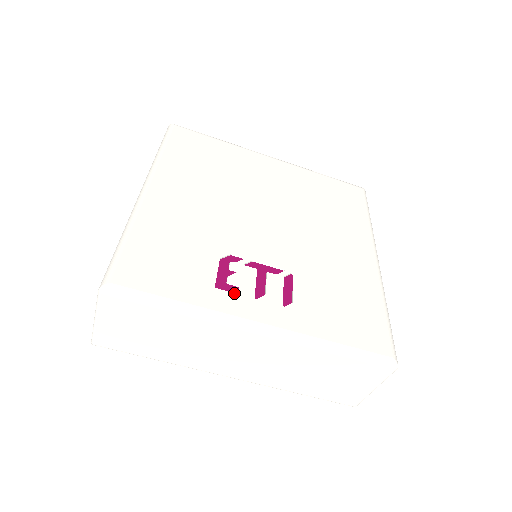
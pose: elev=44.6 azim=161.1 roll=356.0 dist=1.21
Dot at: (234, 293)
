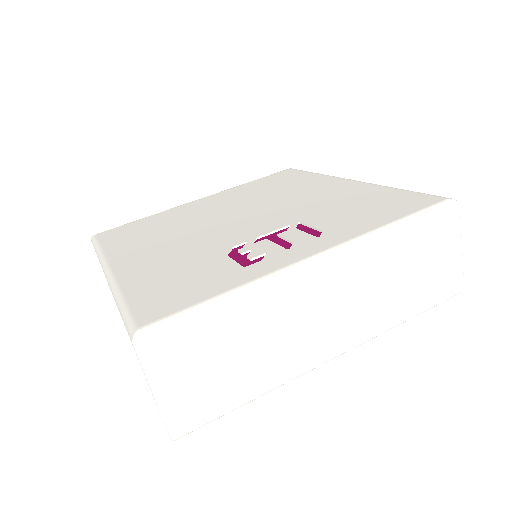
Dot at: (265, 259)
